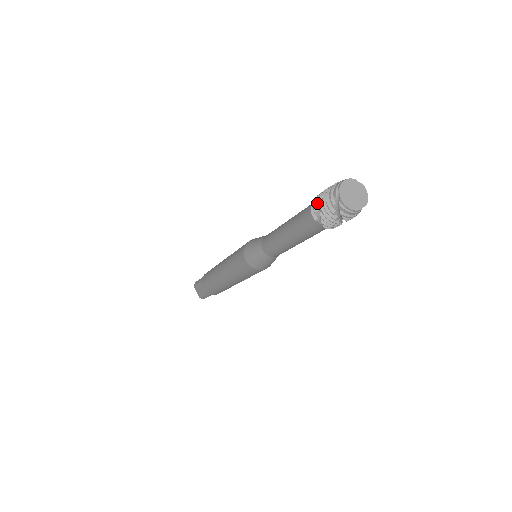
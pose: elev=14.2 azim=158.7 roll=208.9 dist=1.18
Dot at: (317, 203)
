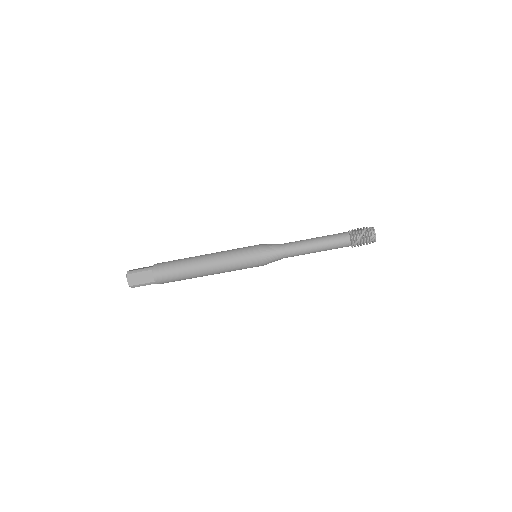
Dot at: occluded
